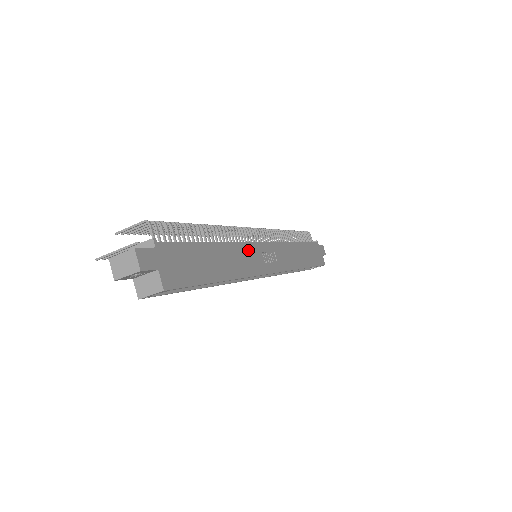
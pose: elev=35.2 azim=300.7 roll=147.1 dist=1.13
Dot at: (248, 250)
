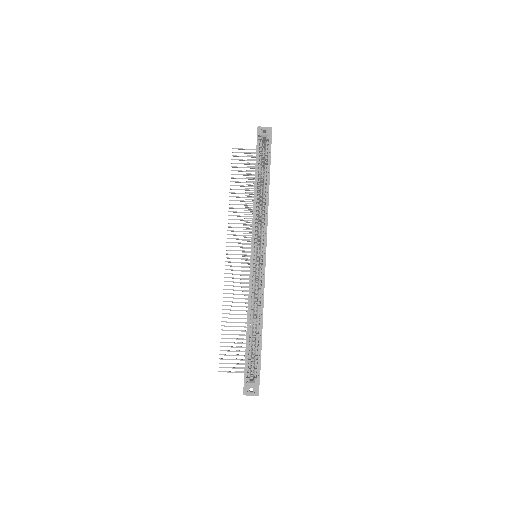
Dot at: occluded
